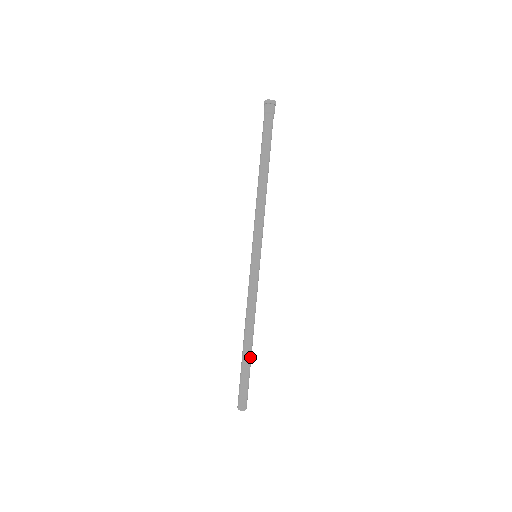
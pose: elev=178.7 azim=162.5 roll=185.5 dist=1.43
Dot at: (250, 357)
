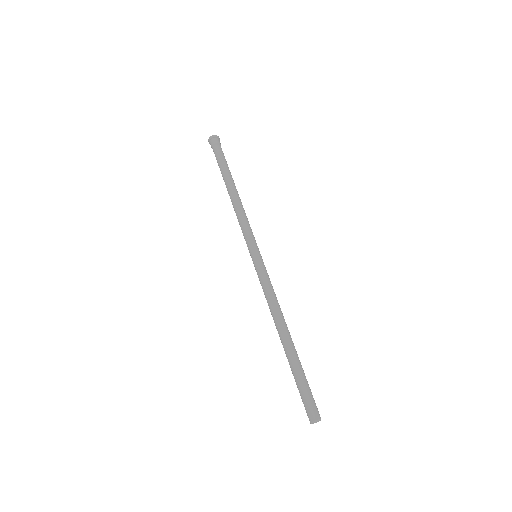
Dot at: (294, 356)
